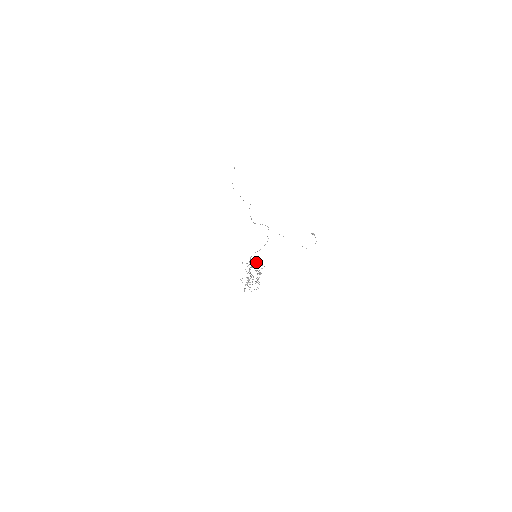
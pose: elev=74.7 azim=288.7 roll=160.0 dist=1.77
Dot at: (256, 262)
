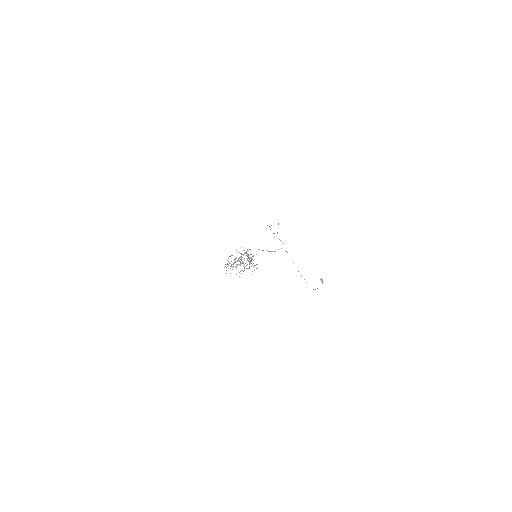
Dot at: (253, 256)
